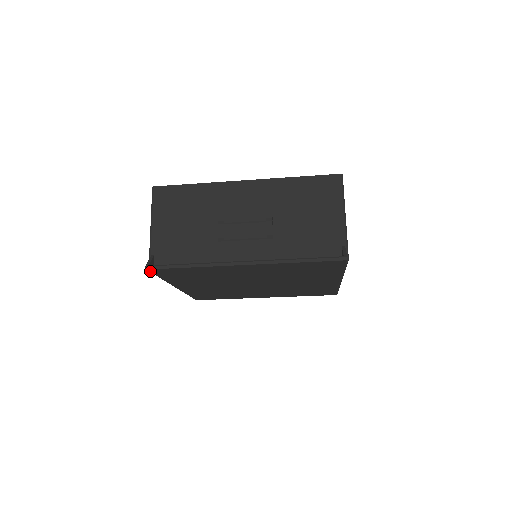
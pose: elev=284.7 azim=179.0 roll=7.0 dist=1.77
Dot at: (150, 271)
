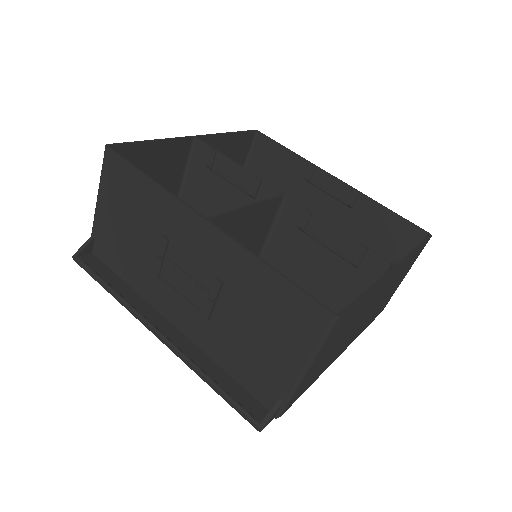
Dot at: (84, 256)
